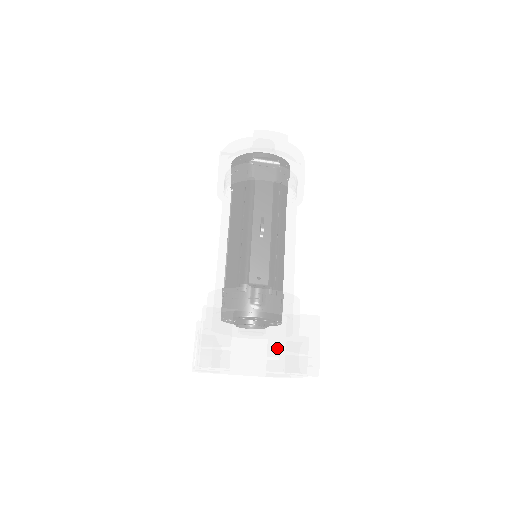
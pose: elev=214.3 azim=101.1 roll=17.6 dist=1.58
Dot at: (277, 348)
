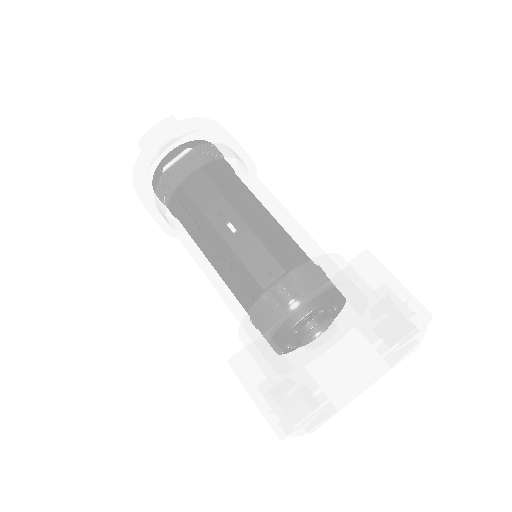
Dot at: (351, 331)
